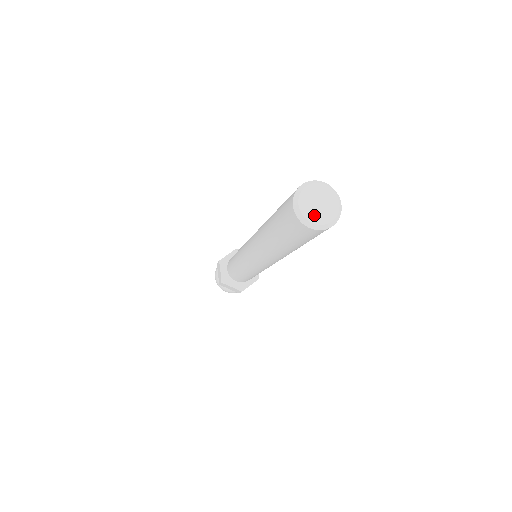
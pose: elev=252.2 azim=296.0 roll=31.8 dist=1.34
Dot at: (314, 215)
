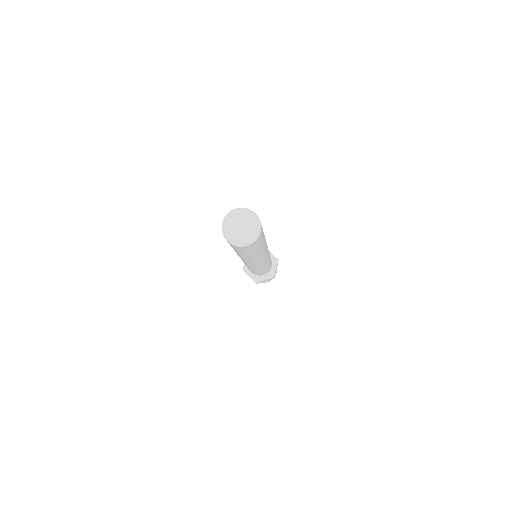
Dot at: (234, 233)
